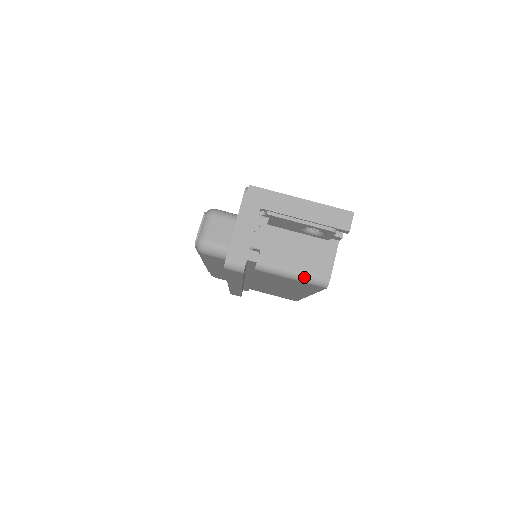
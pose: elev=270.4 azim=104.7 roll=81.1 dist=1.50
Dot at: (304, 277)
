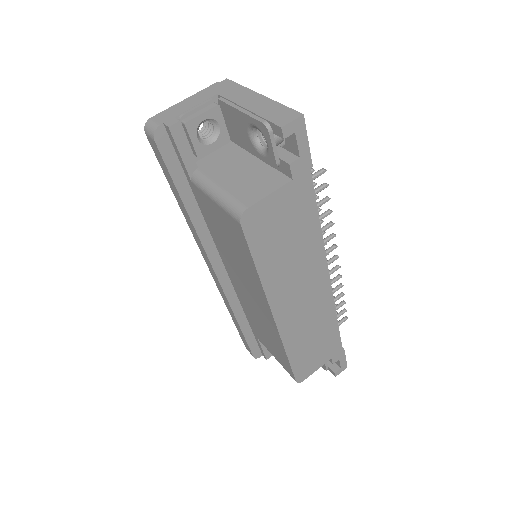
Dot at: (224, 198)
